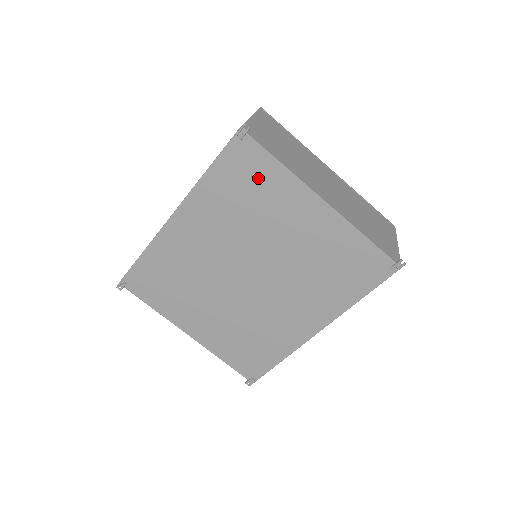
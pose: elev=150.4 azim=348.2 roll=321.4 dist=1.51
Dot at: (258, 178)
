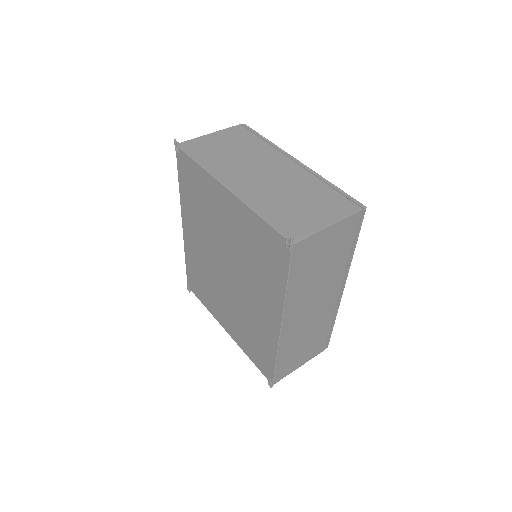
Dot at: (196, 181)
